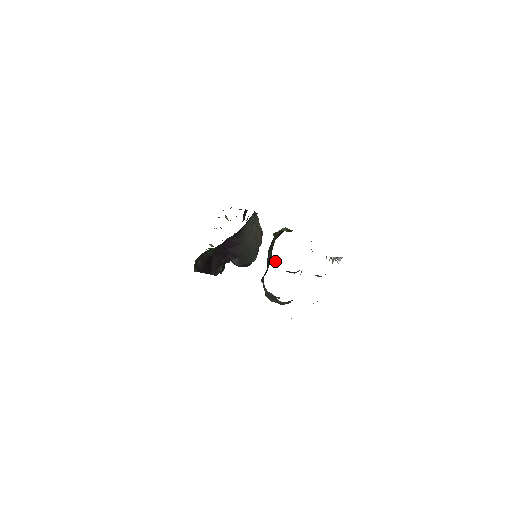
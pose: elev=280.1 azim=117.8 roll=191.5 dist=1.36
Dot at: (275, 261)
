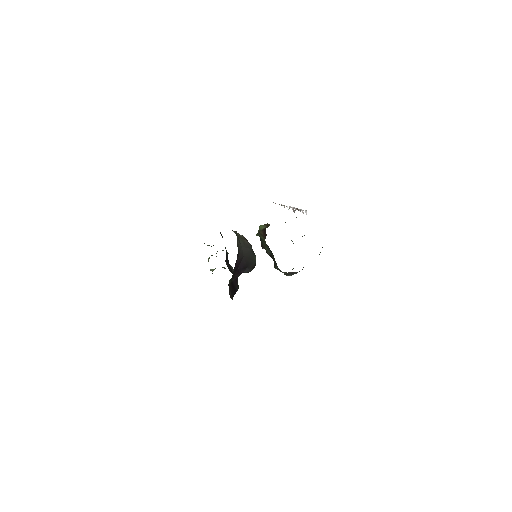
Dot at: occluded
